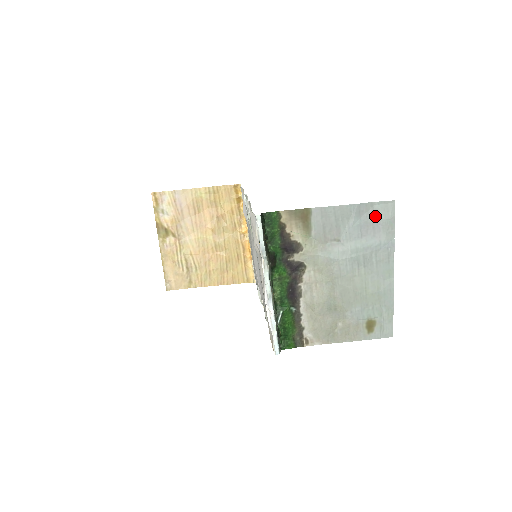
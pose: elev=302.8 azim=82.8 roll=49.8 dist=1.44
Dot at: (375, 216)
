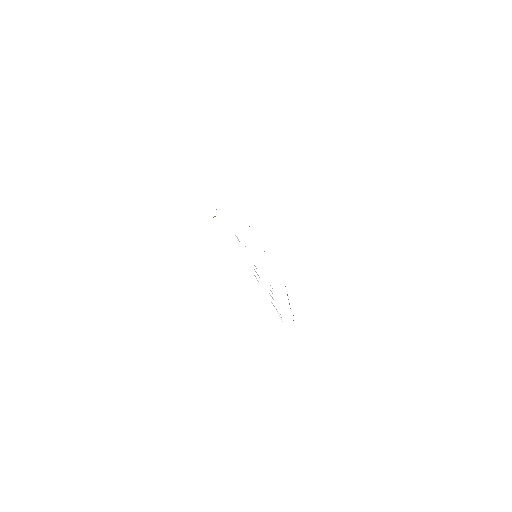
Dot at: occluded
